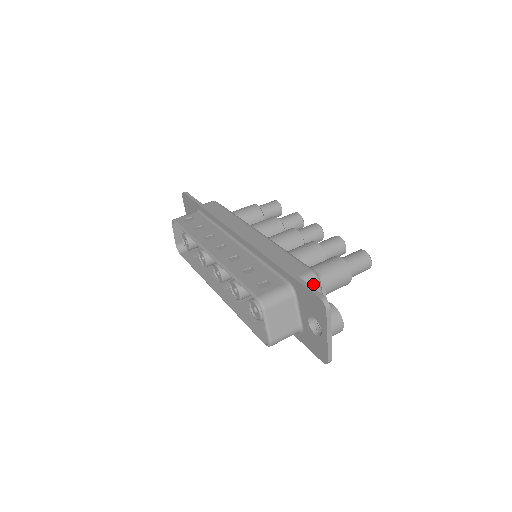
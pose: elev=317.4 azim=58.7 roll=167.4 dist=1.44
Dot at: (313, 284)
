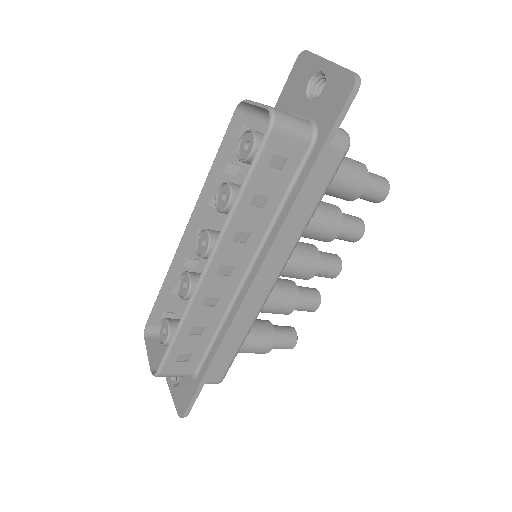
Dot at: occluded
